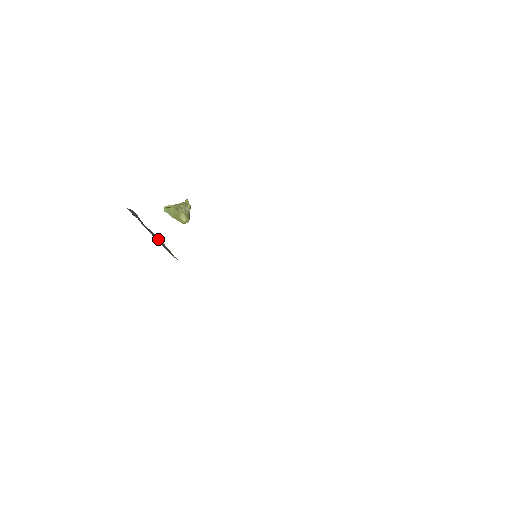
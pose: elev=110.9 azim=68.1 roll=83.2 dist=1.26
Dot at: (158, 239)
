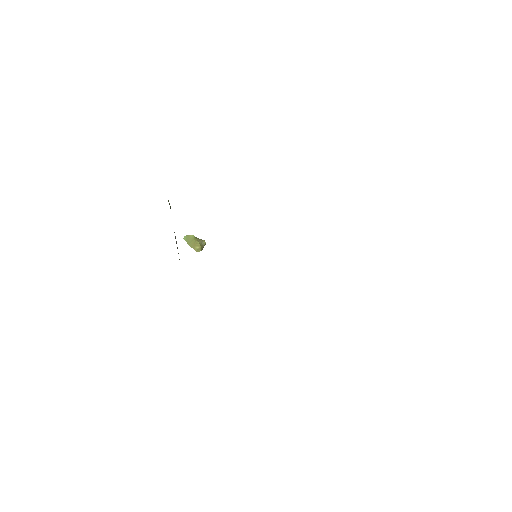
Dot at: occluded
